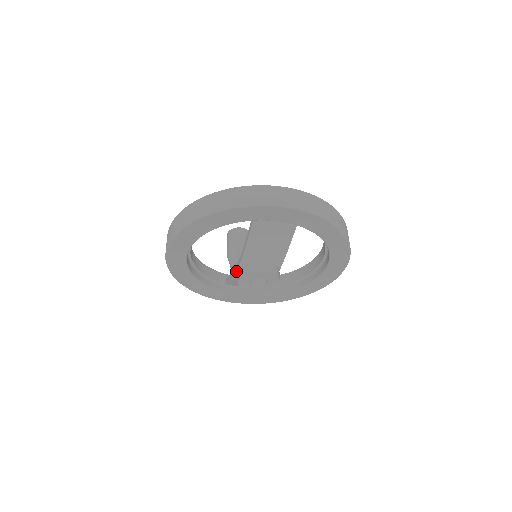
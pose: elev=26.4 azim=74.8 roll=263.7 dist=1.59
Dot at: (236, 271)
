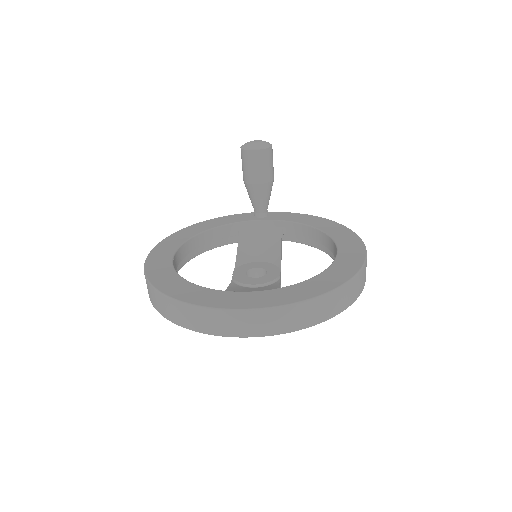
Dot at: occluded
